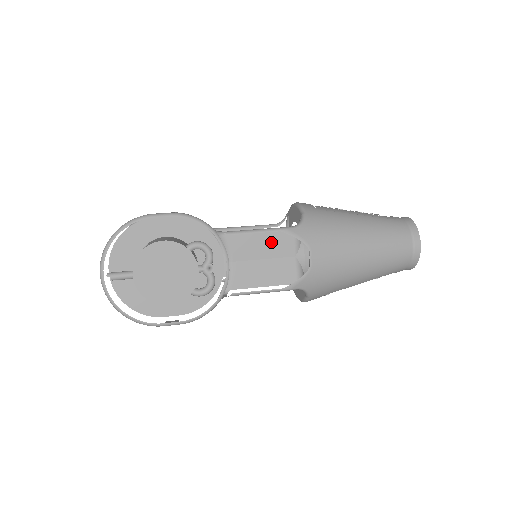
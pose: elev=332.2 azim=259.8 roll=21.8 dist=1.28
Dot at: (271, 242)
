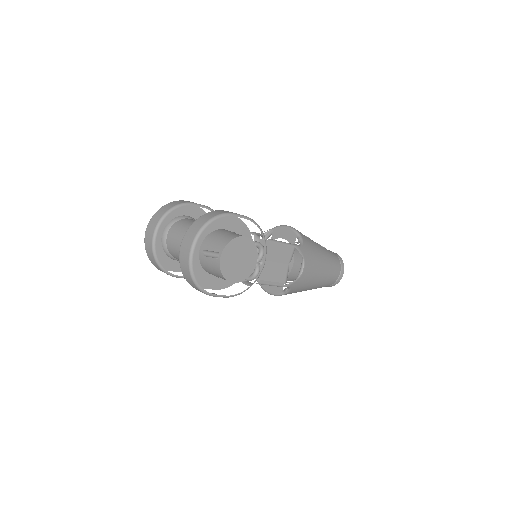
Dot at: (280, 251)
